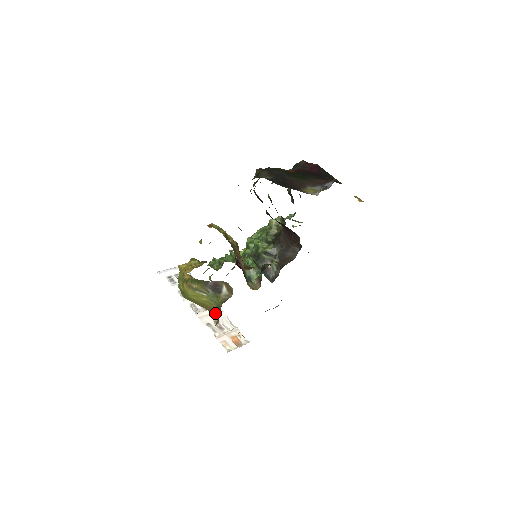
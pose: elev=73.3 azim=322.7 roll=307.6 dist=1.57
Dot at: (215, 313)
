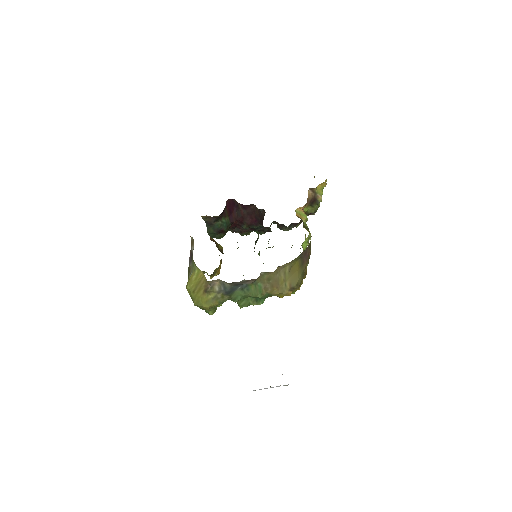
Dot at: (207, 281)
